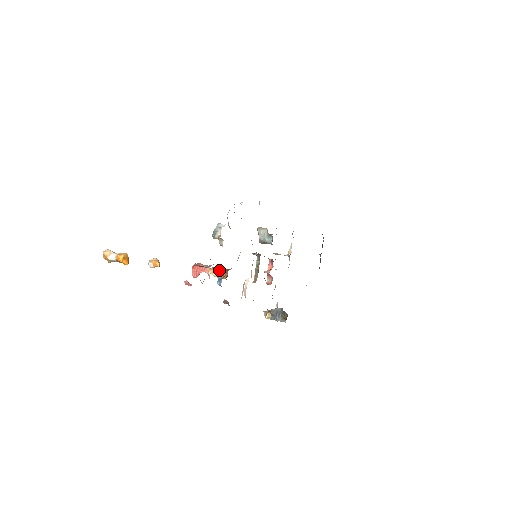
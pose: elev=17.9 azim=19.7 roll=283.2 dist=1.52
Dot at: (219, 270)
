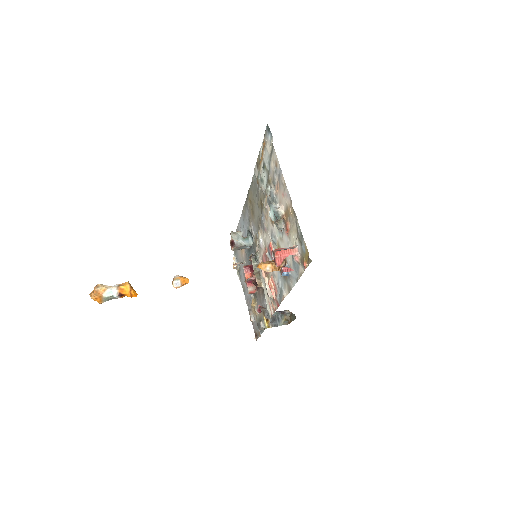
Dot at: (272, 262)
